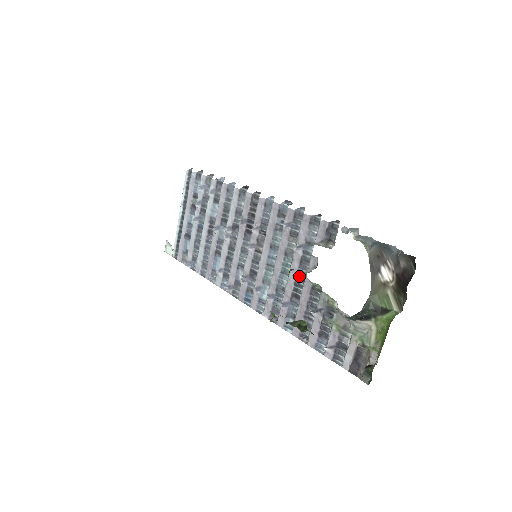
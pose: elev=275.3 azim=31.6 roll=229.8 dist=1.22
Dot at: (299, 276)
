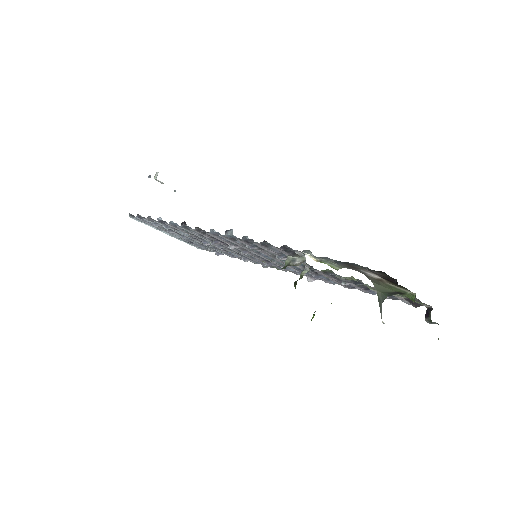
Dot at: (304, 266)
